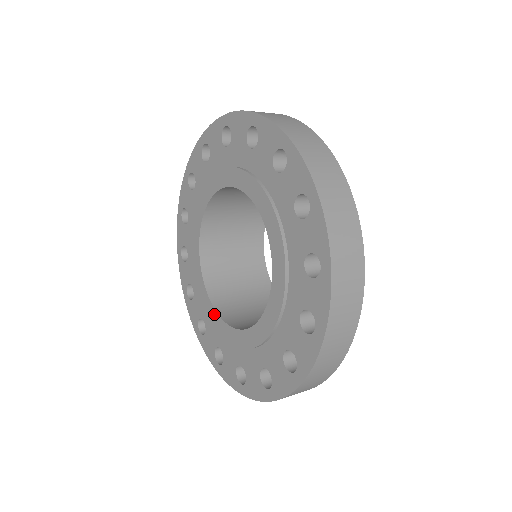
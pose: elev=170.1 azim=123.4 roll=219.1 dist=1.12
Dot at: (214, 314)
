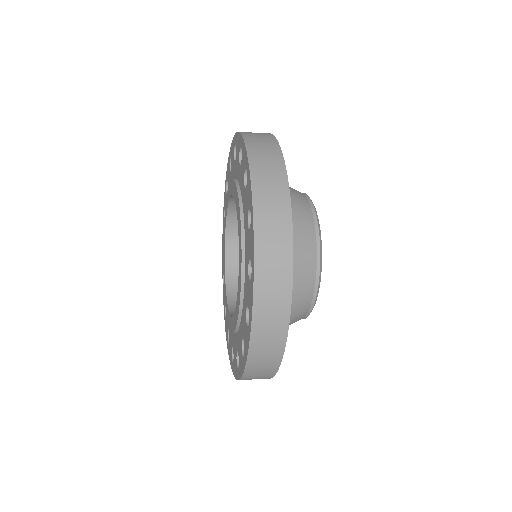
Dot at: (225, 282)
